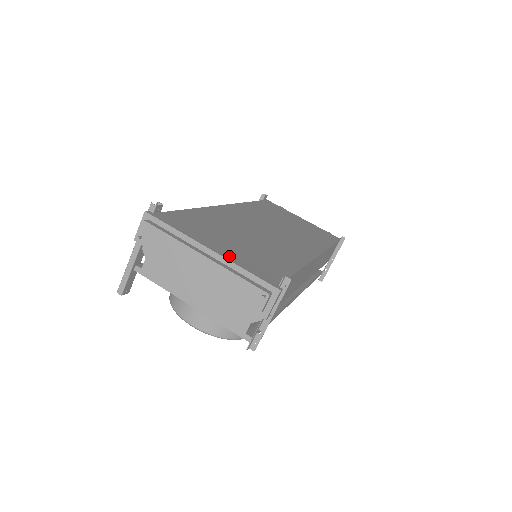
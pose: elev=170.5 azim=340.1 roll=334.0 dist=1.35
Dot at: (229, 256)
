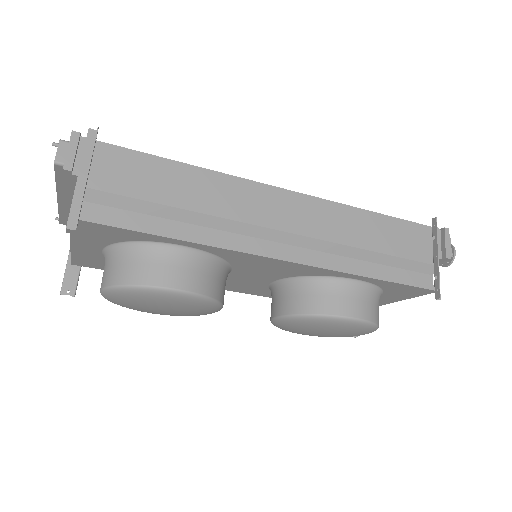
Dot at: occluded
